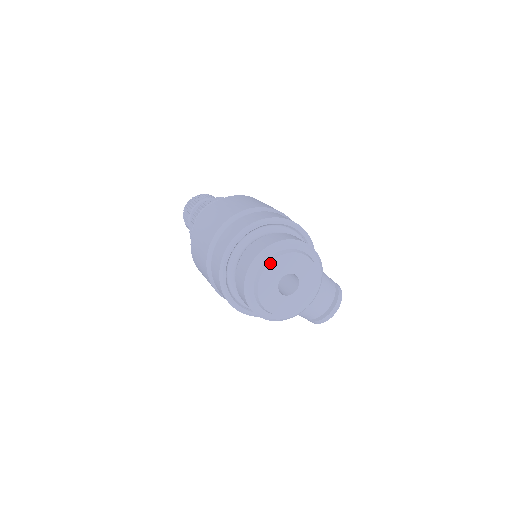
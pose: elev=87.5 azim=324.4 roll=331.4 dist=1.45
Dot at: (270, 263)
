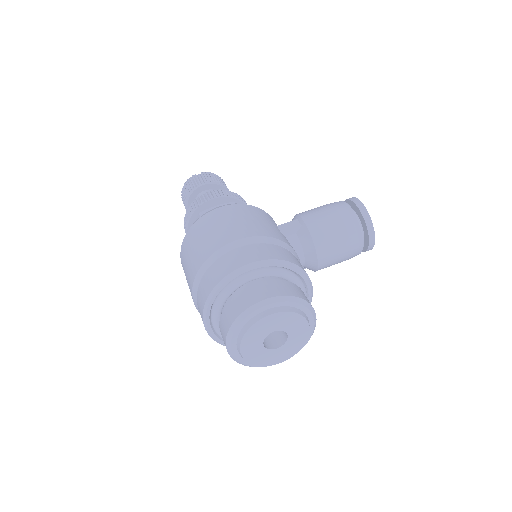
Dot at: (240, 348)
